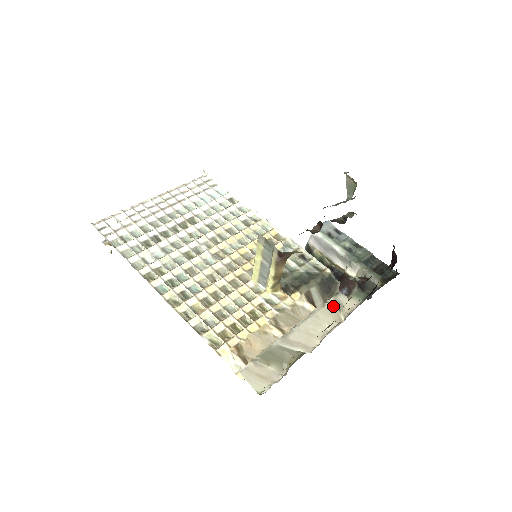
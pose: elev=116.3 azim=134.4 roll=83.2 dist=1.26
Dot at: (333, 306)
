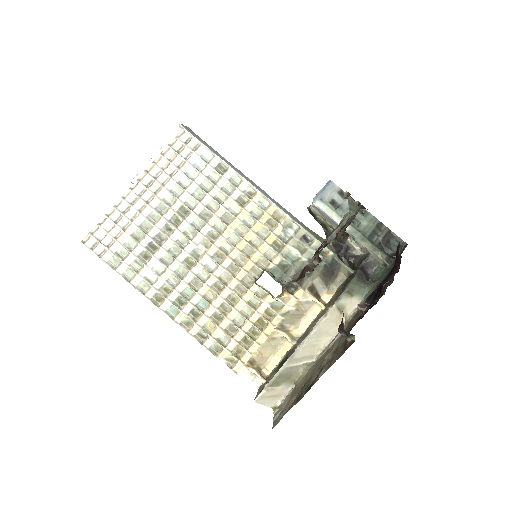
Dot at: (335, 312)
